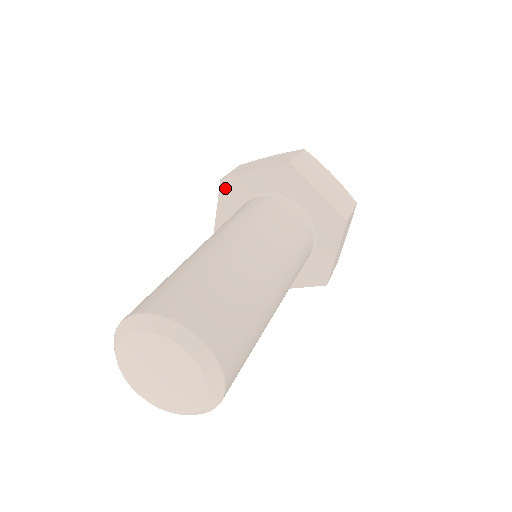
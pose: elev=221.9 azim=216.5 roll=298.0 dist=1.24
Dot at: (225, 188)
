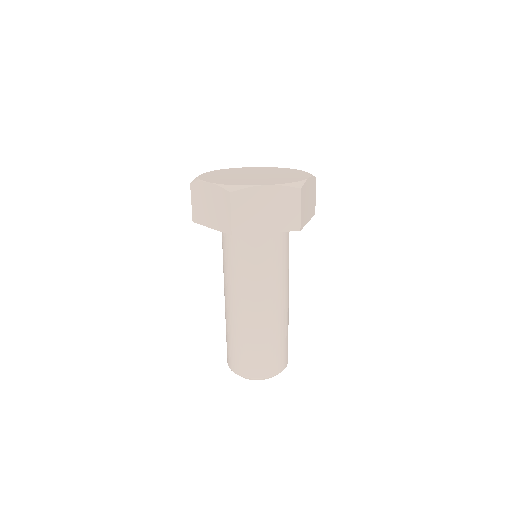
Dot at: occluded
